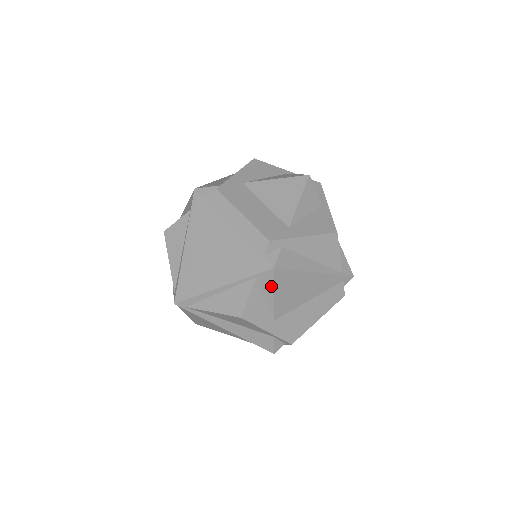
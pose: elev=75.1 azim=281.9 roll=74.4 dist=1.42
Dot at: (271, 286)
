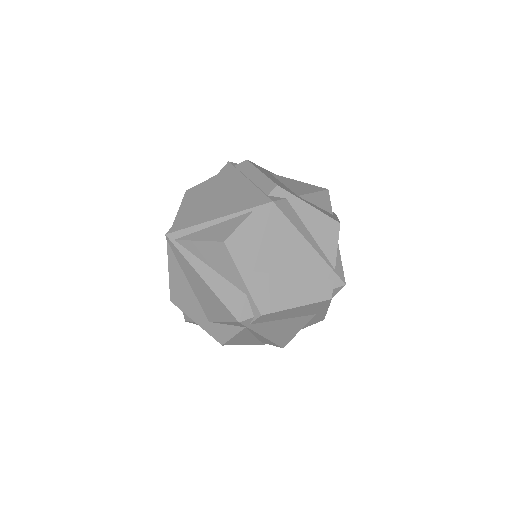
Dot at: (264, 224)
